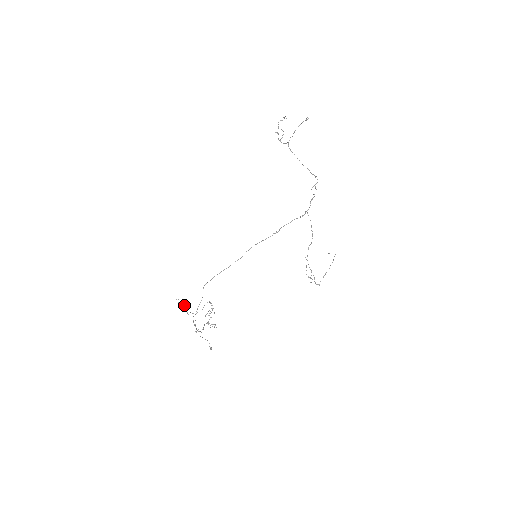
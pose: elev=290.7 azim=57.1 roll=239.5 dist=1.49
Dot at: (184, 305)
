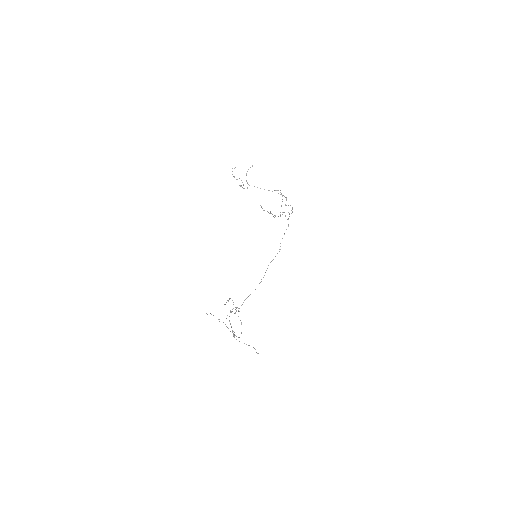
Dot at: occluded
